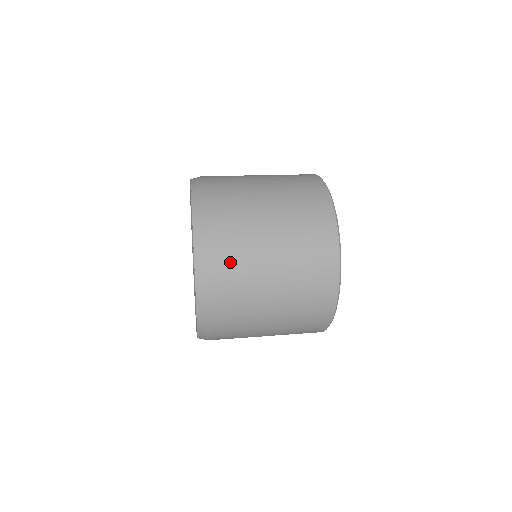
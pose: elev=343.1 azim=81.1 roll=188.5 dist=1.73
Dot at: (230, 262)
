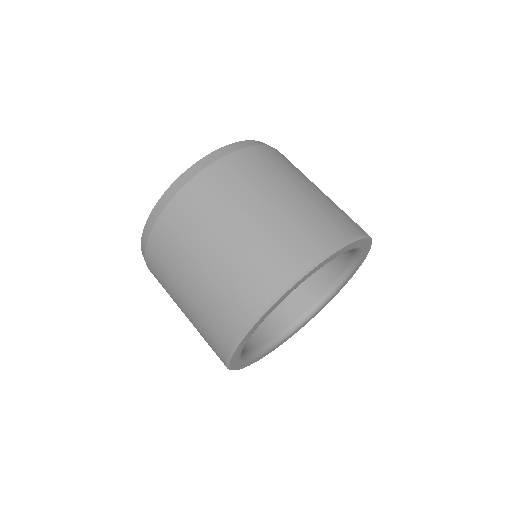
Dot at: occluded
